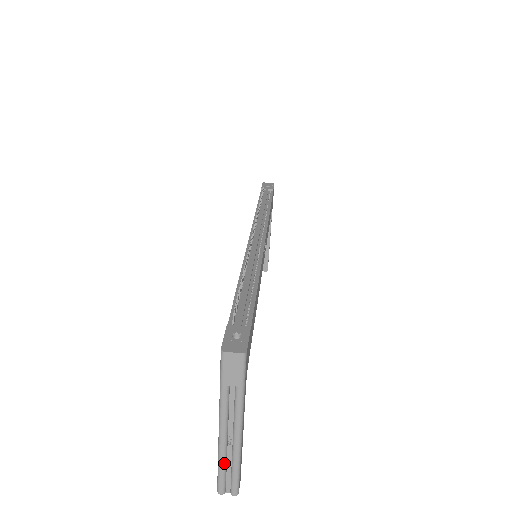
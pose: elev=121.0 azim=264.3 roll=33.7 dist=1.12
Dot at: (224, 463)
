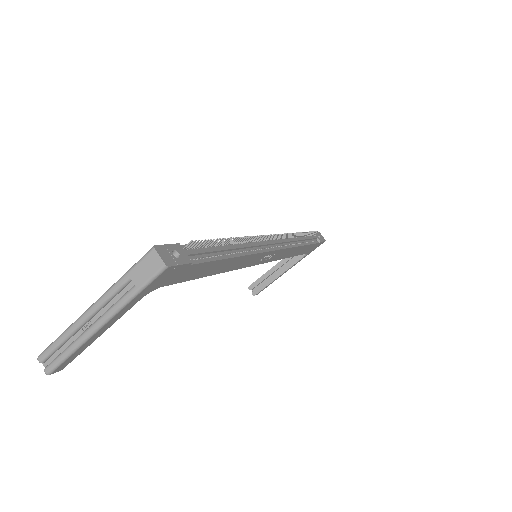
Dot at: (66, 337)
